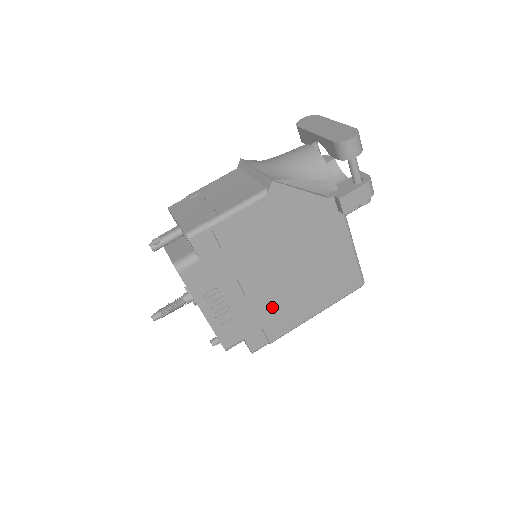
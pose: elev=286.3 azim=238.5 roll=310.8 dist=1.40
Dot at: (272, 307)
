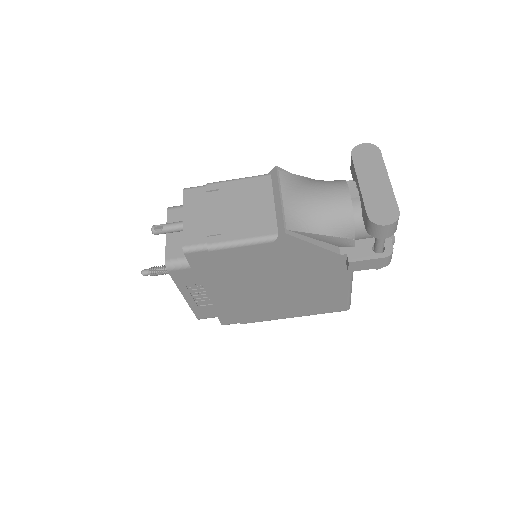
Dot at: (251, 306)
